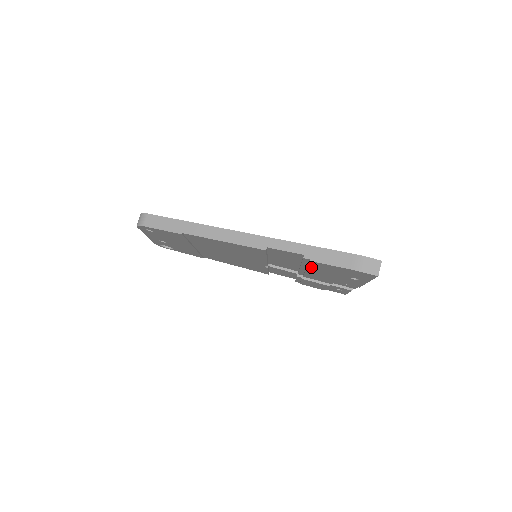
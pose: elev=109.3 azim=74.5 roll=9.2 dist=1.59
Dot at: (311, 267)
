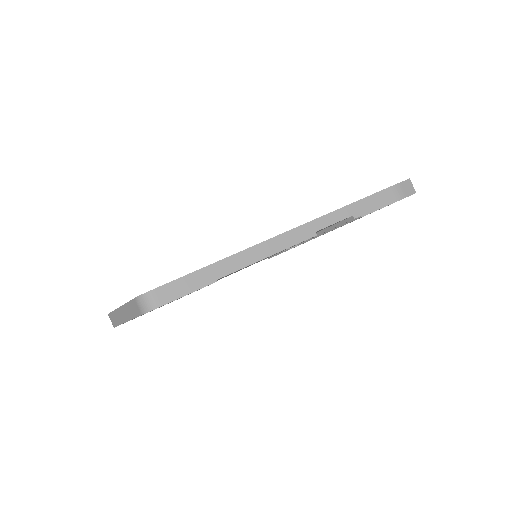
Dot at: occluded
